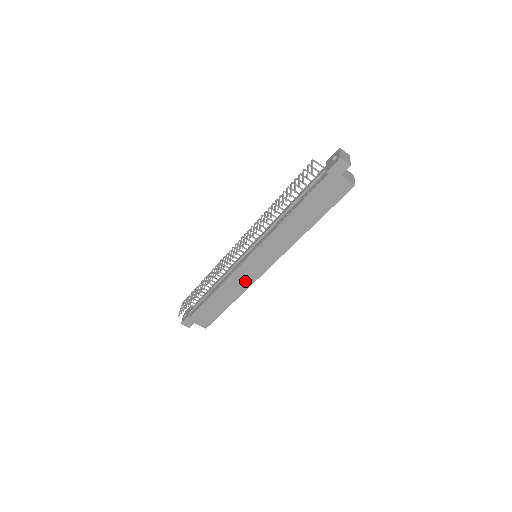
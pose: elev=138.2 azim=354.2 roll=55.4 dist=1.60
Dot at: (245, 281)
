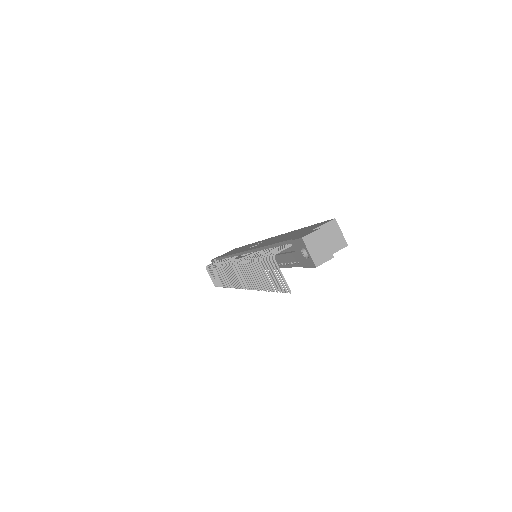
Dot at: occluded
